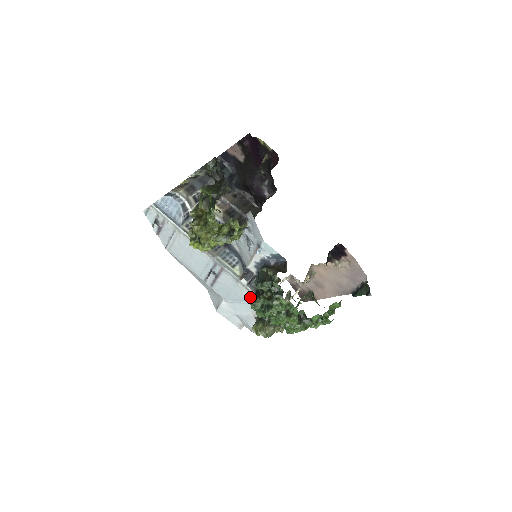
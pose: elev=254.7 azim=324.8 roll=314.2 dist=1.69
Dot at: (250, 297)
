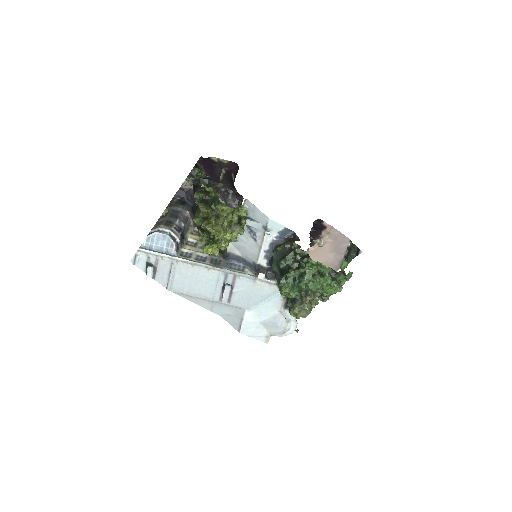
Dot at: (273, 289)
